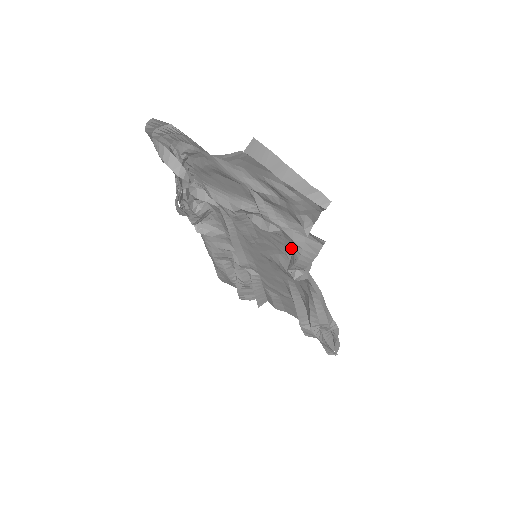
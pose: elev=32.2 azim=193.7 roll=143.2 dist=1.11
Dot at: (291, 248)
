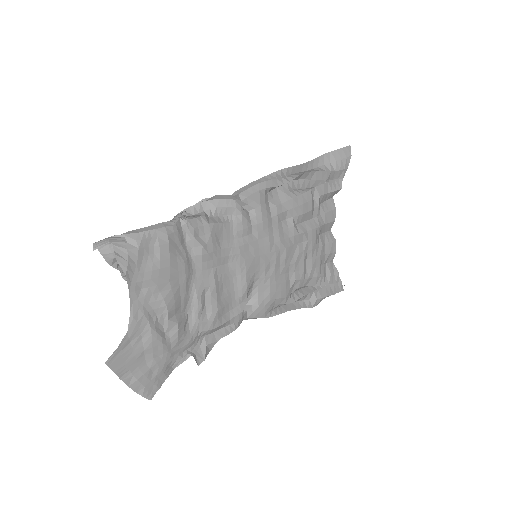
Dot at: (226, 316)
